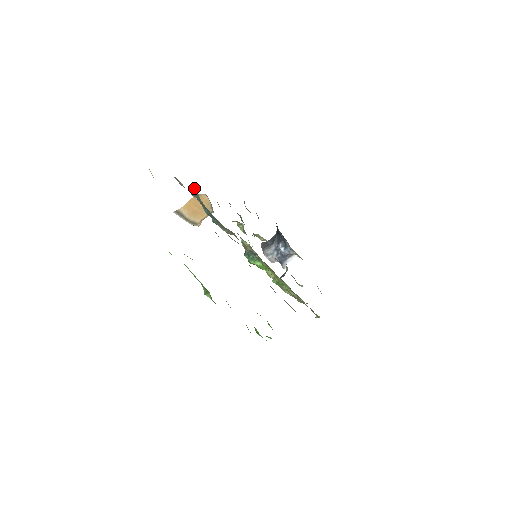
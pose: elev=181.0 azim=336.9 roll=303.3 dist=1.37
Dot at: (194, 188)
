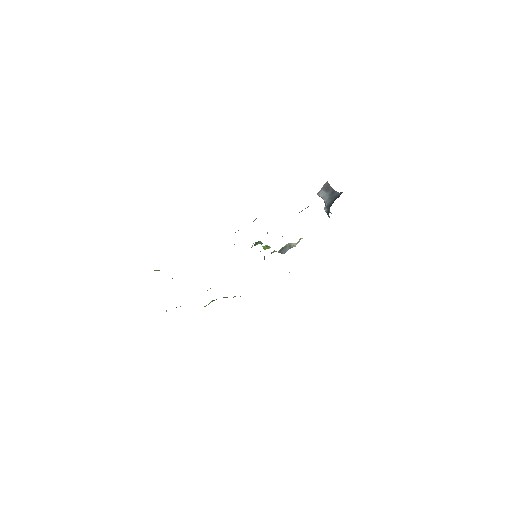
Dot at: occluded
